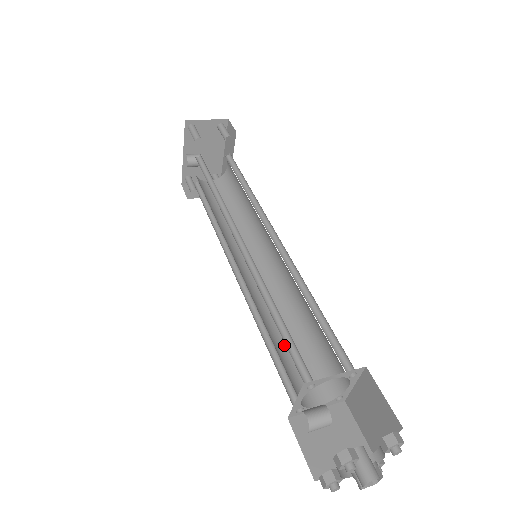
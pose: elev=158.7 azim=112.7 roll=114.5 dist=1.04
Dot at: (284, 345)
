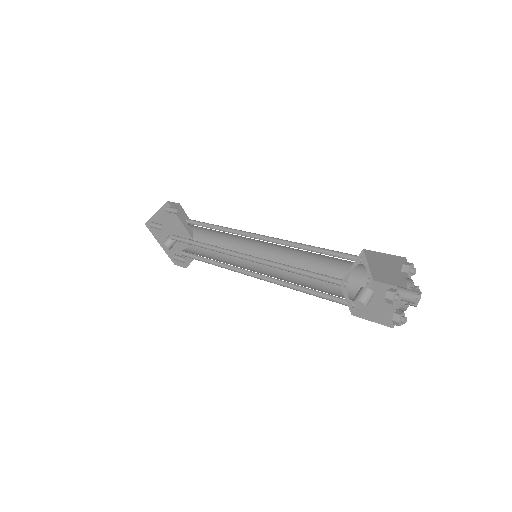
Dot at: (315, 285)
